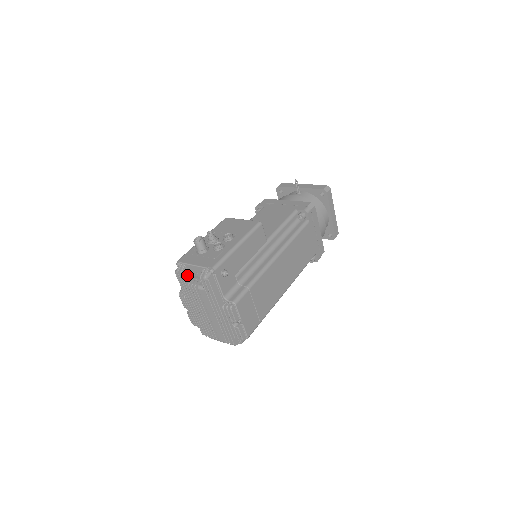
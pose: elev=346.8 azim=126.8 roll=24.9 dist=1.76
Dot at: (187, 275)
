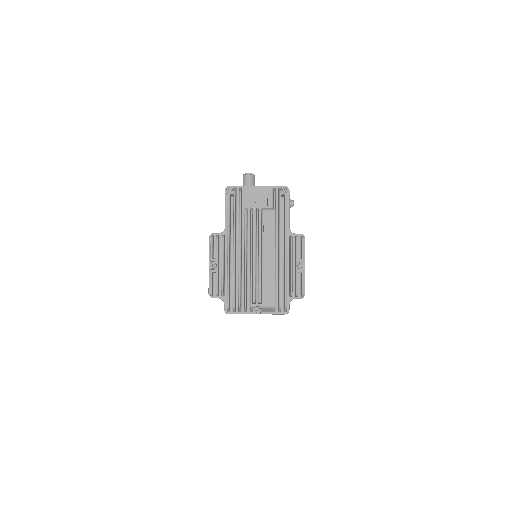
Dot at: (241, 201)
